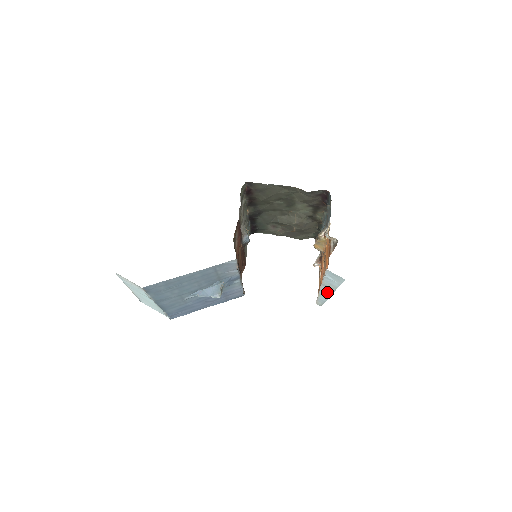
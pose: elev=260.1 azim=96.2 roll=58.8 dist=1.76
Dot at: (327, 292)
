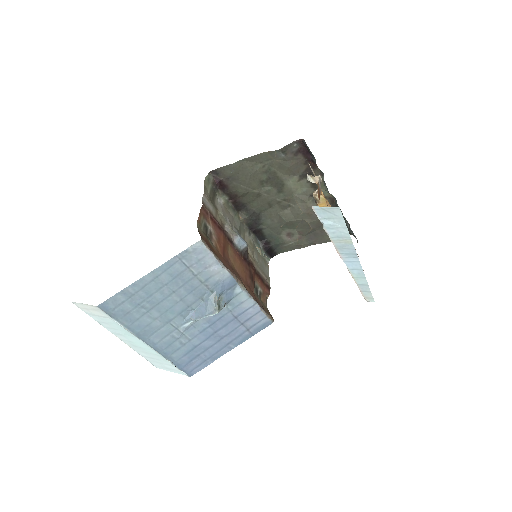
Dot at: (352, 260)
